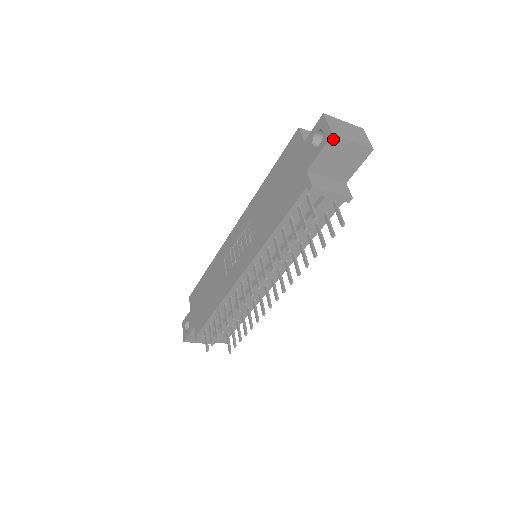
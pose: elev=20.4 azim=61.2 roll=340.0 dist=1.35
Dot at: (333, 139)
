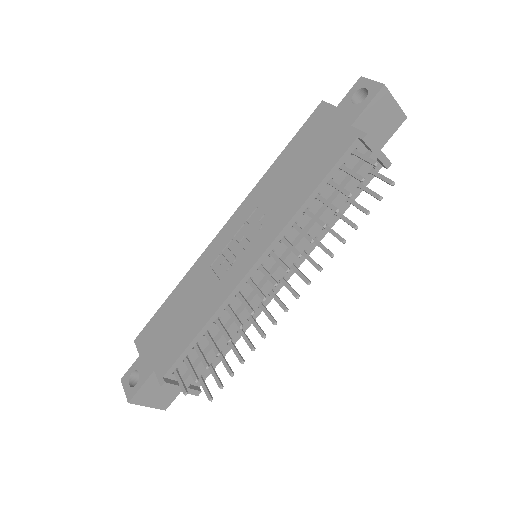
Dot at: (383, 91)
